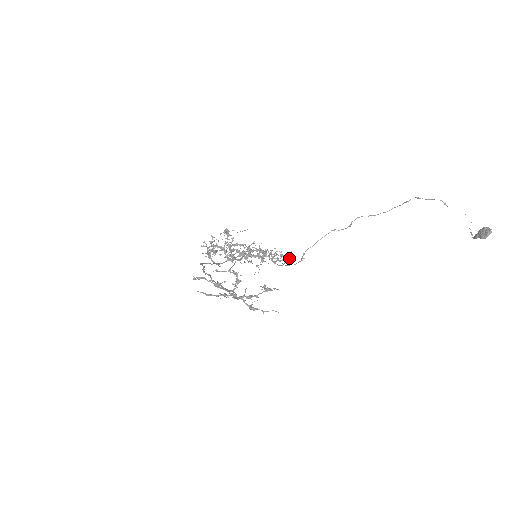
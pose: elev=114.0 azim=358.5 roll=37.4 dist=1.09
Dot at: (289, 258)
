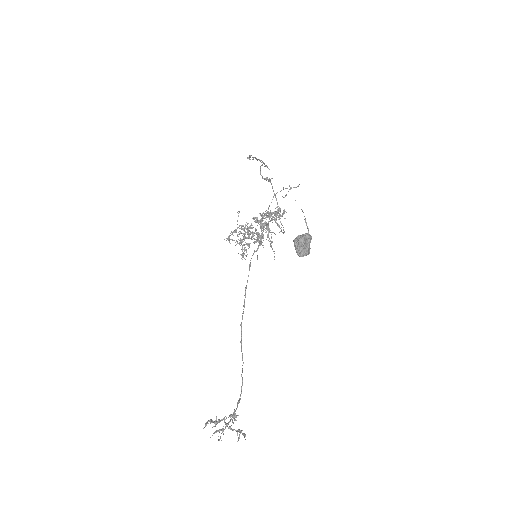
Dot at: (283, 210)
